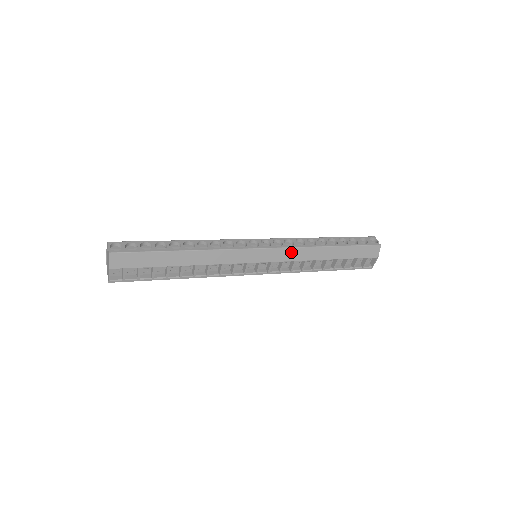
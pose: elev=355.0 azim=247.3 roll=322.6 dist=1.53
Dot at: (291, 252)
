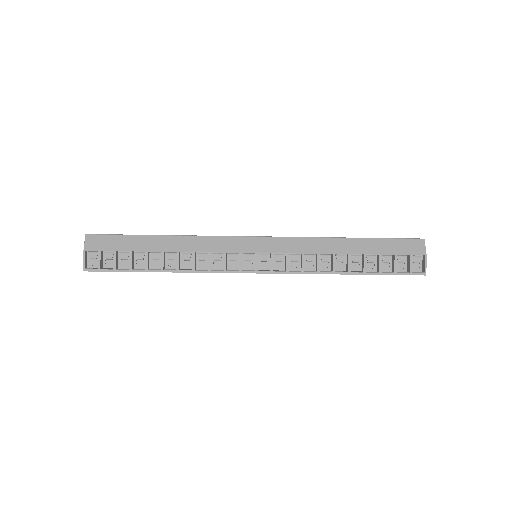
Dot at: (295, 243)
